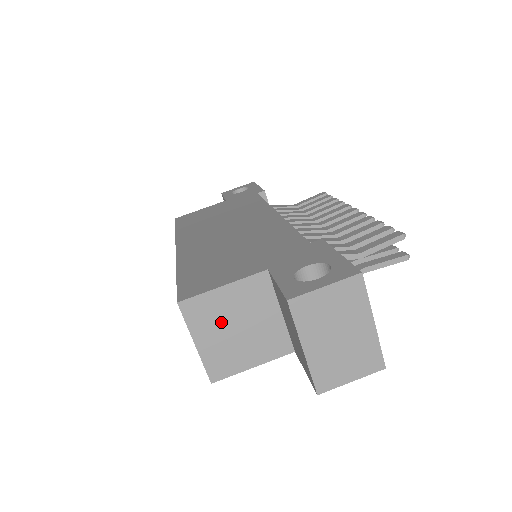
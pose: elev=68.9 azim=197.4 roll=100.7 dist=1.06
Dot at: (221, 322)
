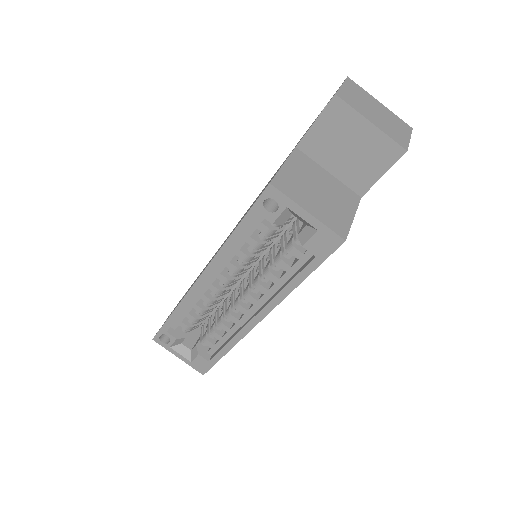
Dot at: (306, 190)
